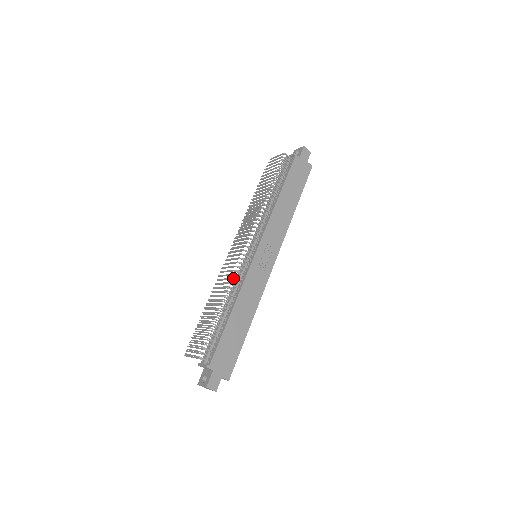
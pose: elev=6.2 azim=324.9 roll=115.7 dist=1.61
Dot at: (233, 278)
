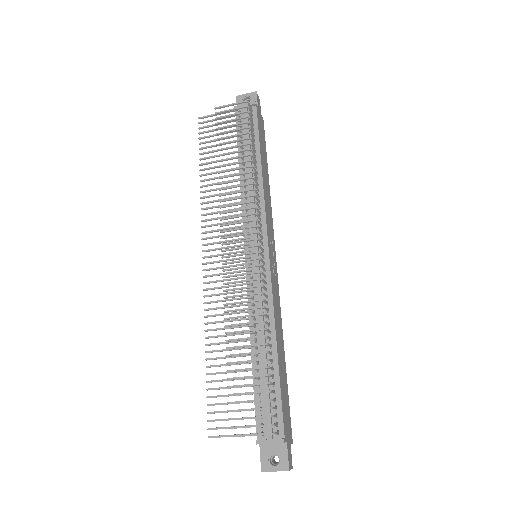
Dot at: (250, 296)
